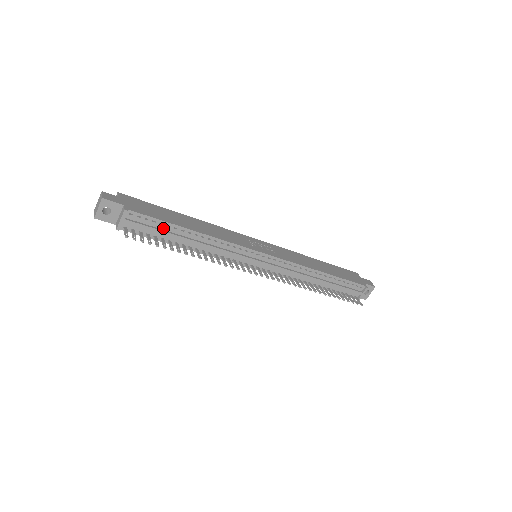
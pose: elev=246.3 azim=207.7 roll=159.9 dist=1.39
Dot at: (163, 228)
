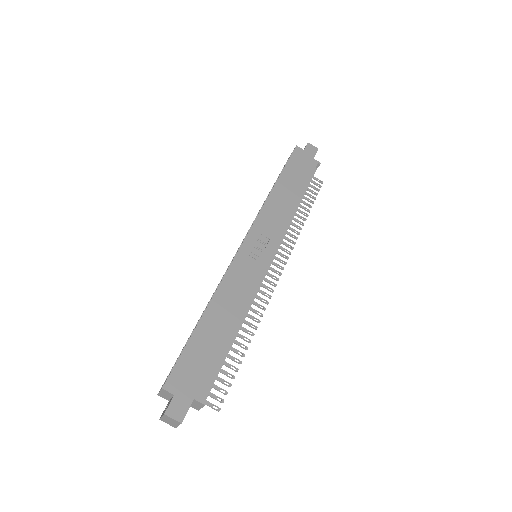
Dot at: occluded
